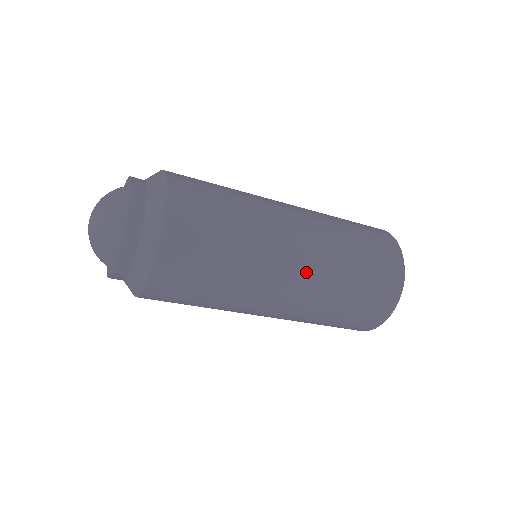
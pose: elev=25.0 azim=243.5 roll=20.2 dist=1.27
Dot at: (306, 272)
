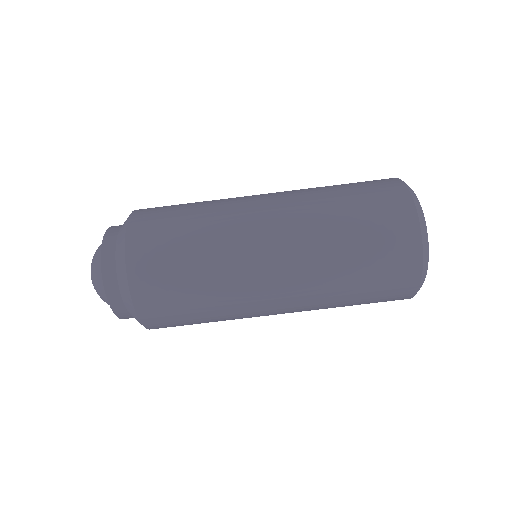
Dot at: (276, 193)
